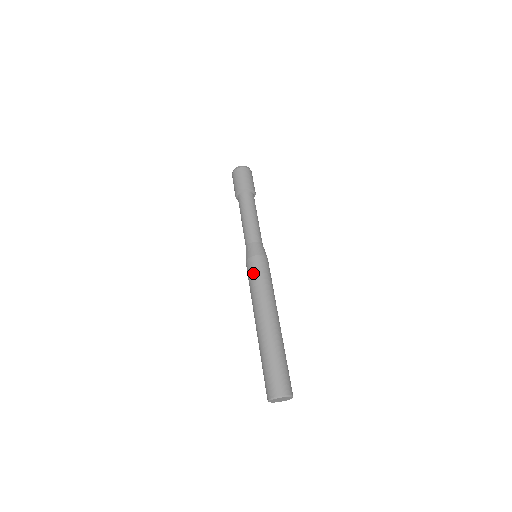
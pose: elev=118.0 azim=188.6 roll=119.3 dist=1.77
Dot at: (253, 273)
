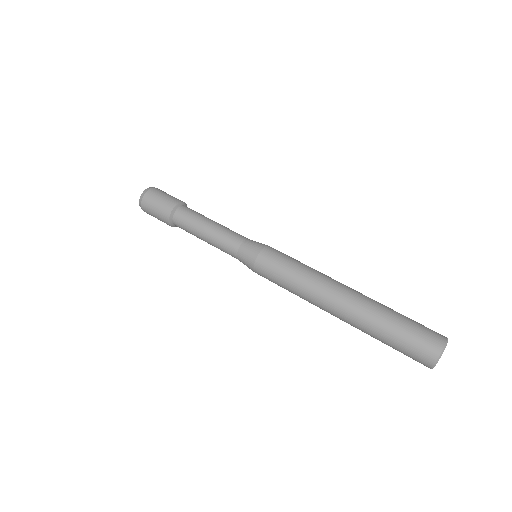
Dot at: (281, 263)
